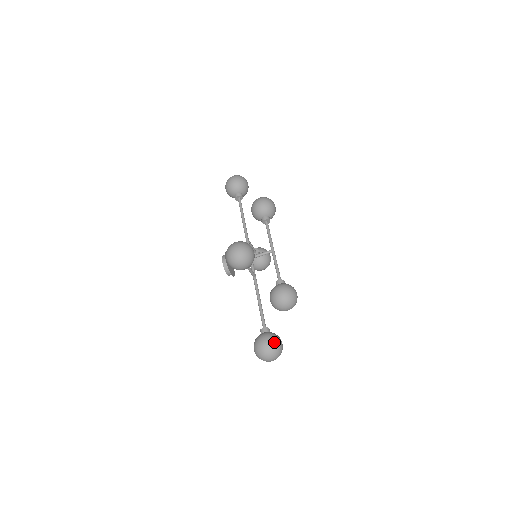
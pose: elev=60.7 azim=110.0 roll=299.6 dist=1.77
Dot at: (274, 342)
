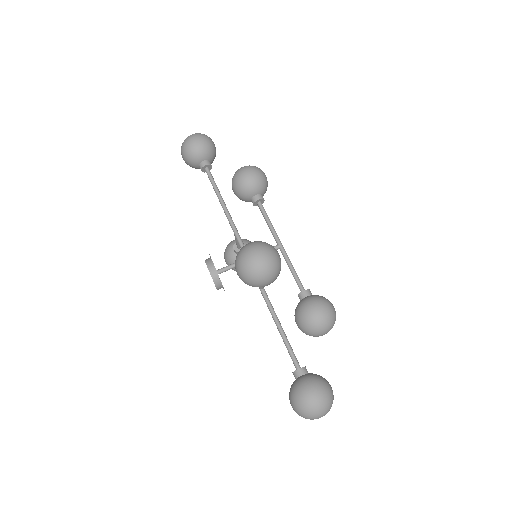
Dot at: (326, 391)
